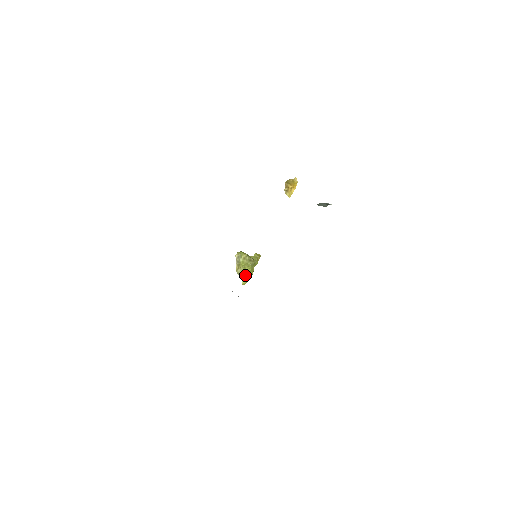
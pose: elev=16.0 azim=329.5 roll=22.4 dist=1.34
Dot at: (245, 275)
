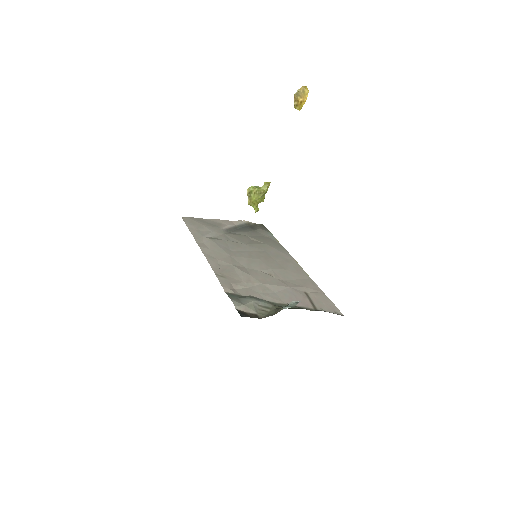
Dot at: (257, 205)
